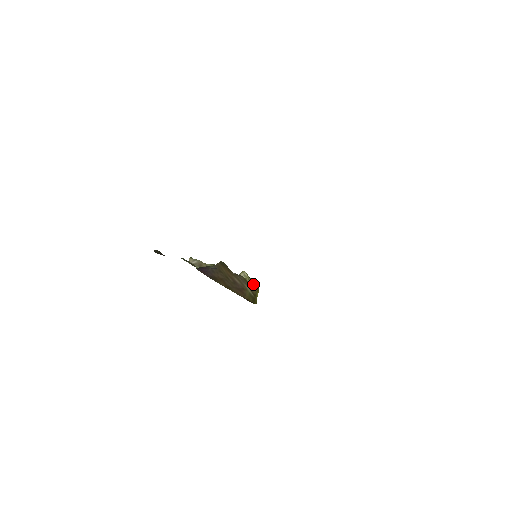
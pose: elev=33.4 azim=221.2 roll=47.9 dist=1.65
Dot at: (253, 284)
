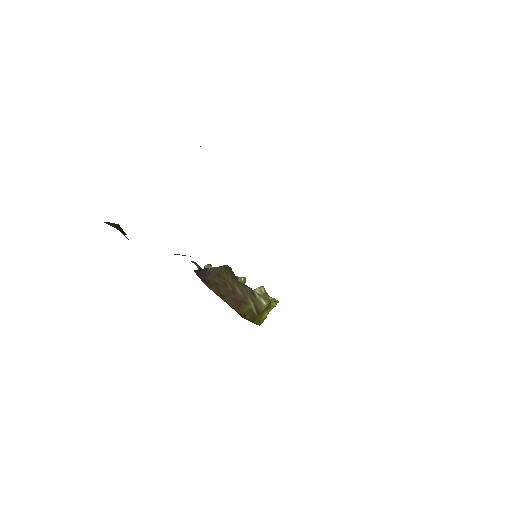
Dot at: (262, 300)
